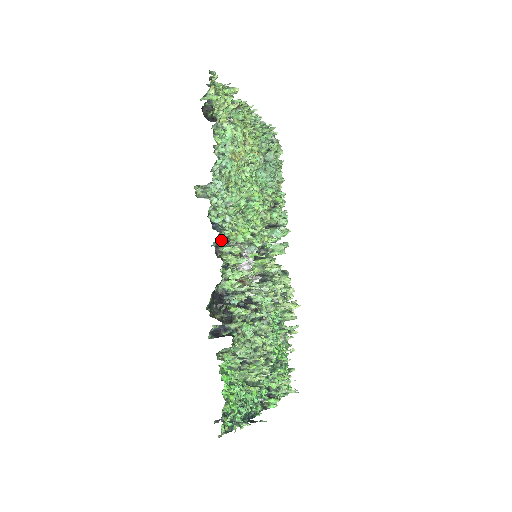
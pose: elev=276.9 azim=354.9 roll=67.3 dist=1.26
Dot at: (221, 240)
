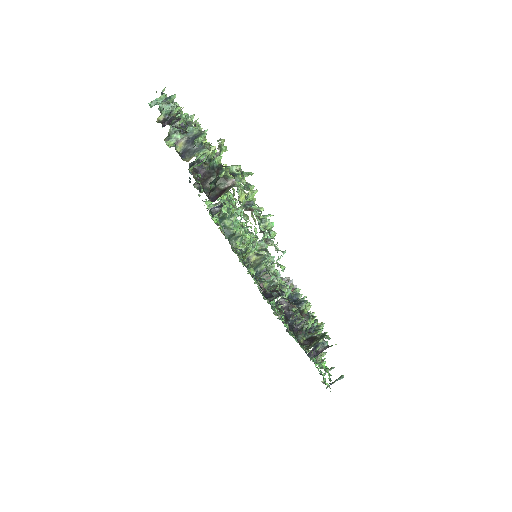
Dot at: occluded
